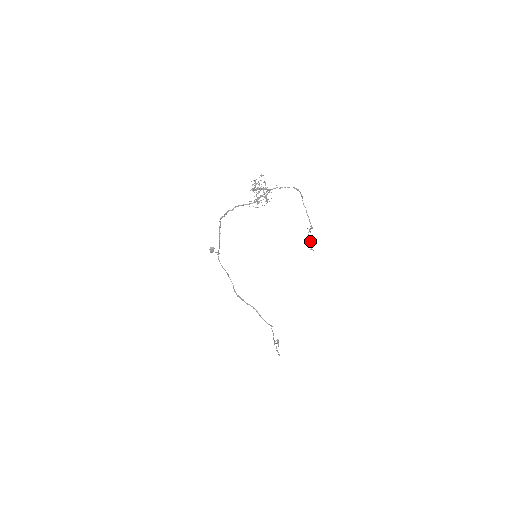
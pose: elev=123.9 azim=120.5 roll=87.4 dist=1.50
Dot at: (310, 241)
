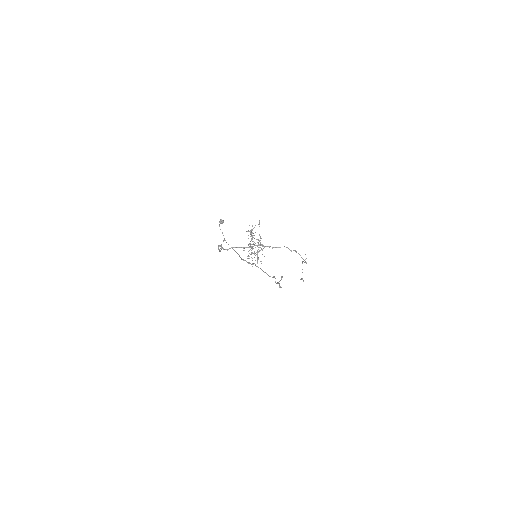
Dot at: (302, 272)
